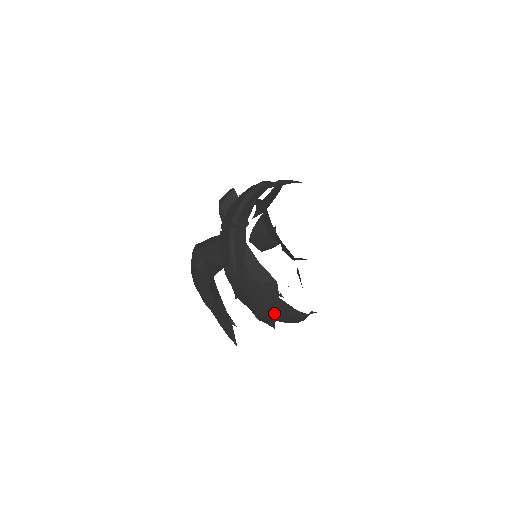
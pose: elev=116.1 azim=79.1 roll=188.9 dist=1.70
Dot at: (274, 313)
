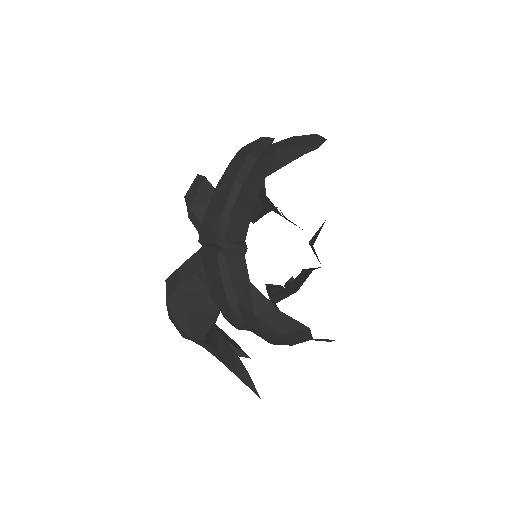
Dot at: occluded
